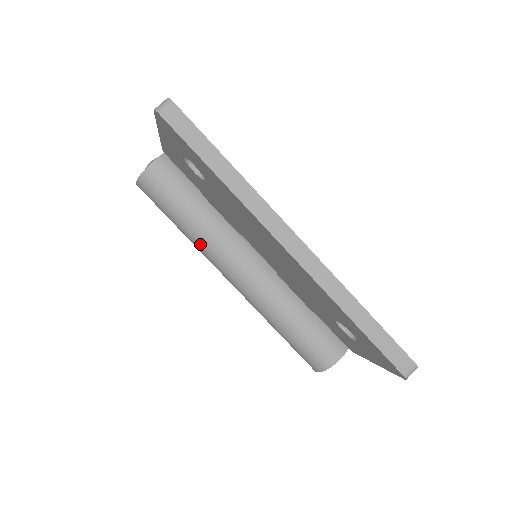
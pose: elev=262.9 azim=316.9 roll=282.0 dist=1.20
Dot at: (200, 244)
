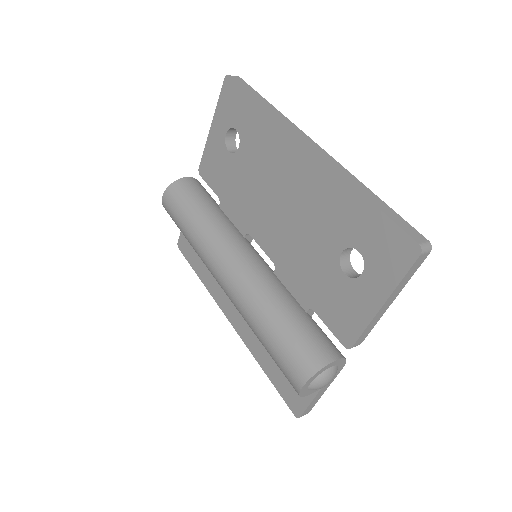
Dot at: (205, 236)
